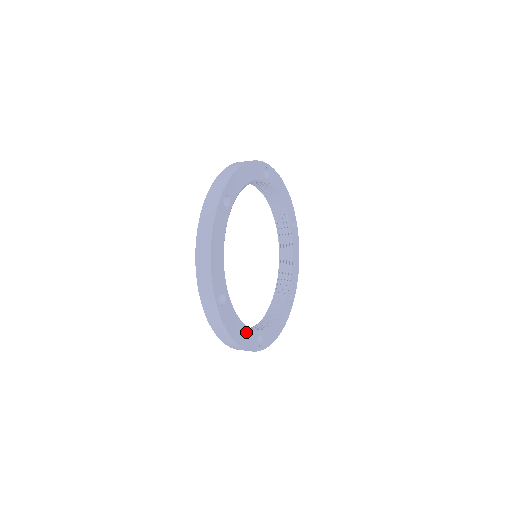
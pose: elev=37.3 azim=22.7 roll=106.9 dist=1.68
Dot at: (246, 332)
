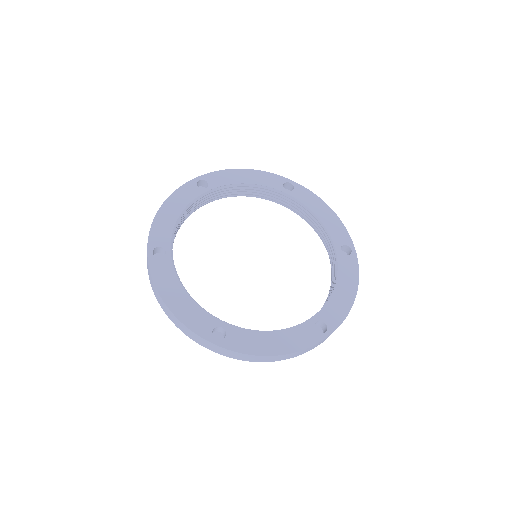
Dot at: (286, 335)
